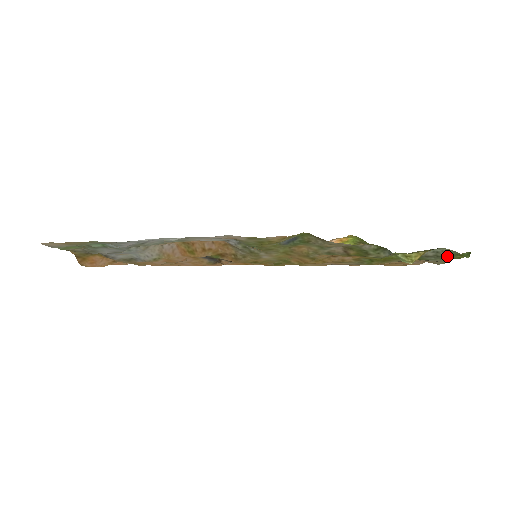
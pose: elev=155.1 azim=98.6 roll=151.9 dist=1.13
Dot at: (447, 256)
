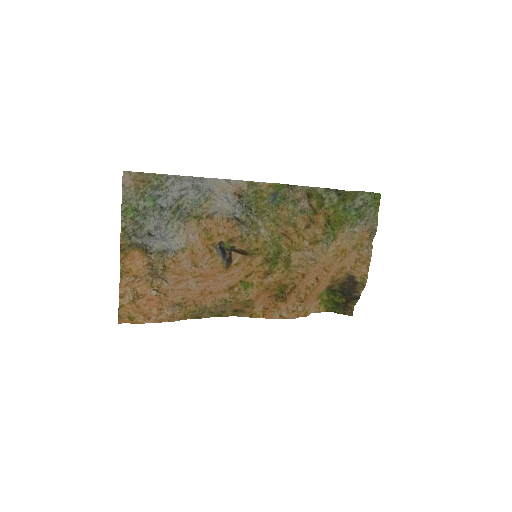
Dot at: (370, 202)
